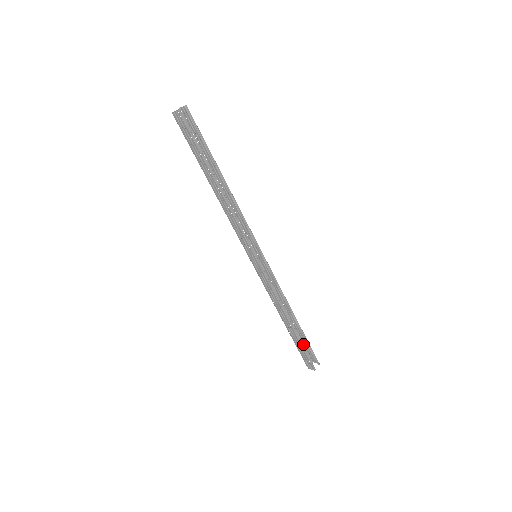
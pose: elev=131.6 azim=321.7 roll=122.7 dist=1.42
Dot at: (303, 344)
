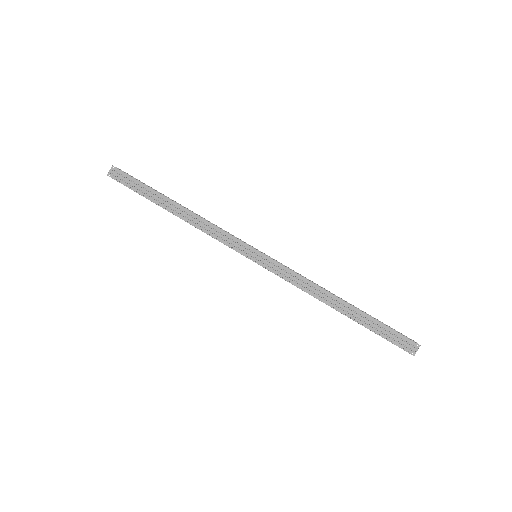
Dot at: occluded
